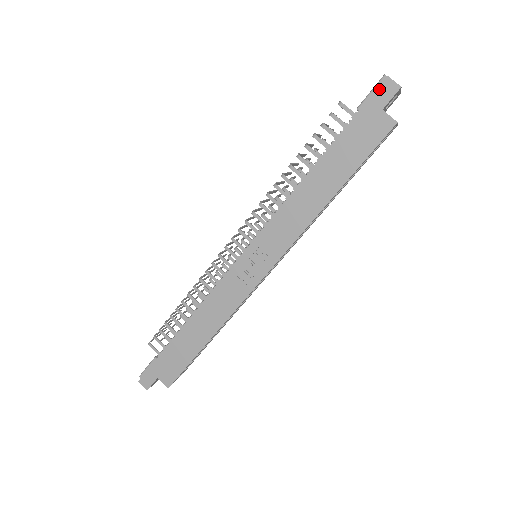
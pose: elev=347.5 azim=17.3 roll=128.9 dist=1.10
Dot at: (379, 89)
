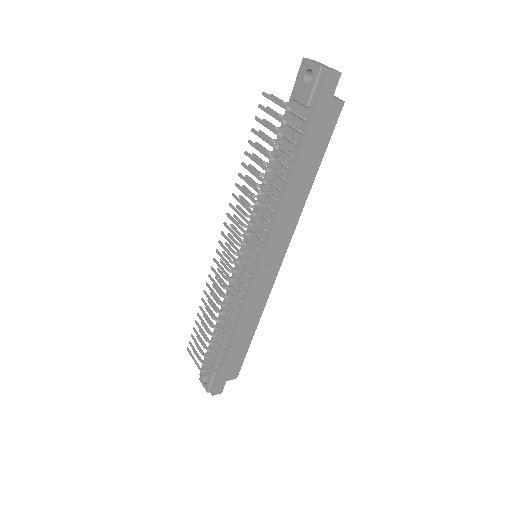
Dot at: (326, 84)
